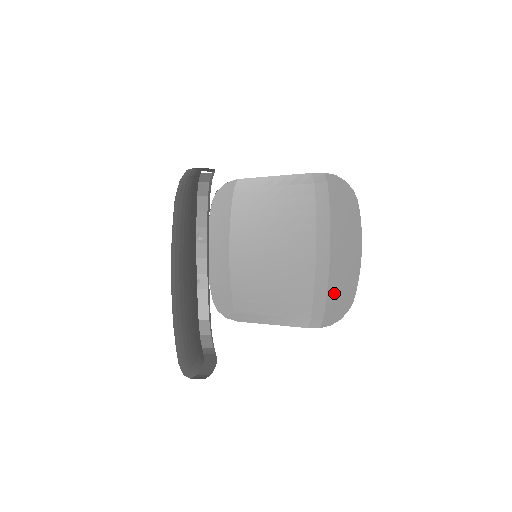
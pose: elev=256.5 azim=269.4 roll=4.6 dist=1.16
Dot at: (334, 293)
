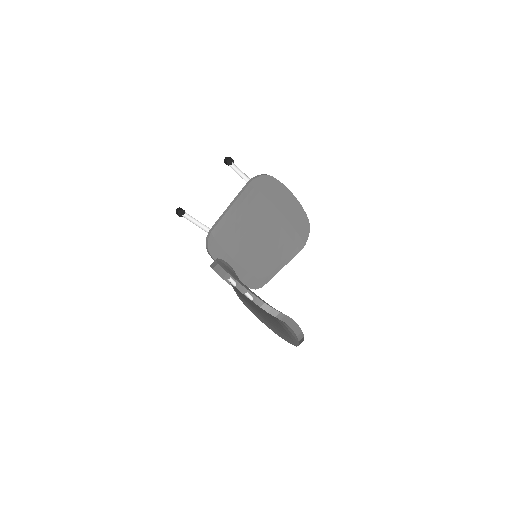
Dot at: (298, 226)
